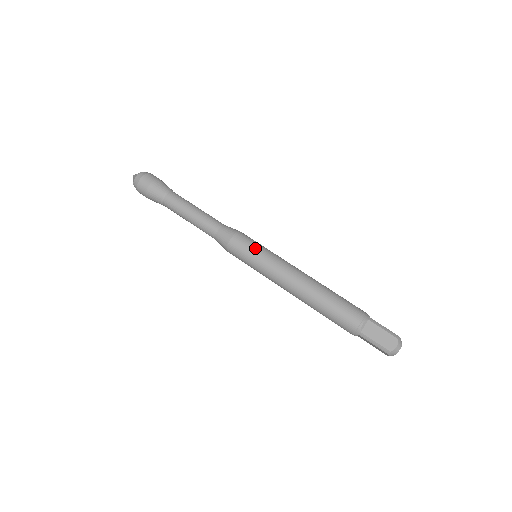
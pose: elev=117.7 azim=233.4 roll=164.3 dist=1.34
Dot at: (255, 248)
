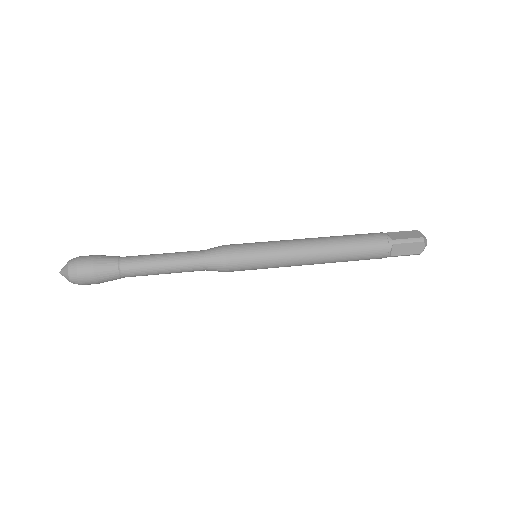
Dot at: (253, 243)
